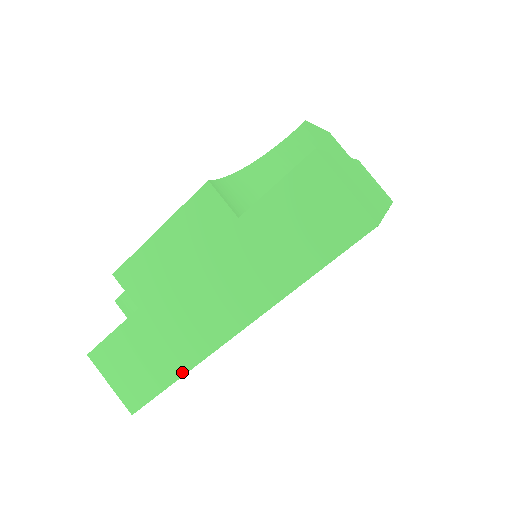
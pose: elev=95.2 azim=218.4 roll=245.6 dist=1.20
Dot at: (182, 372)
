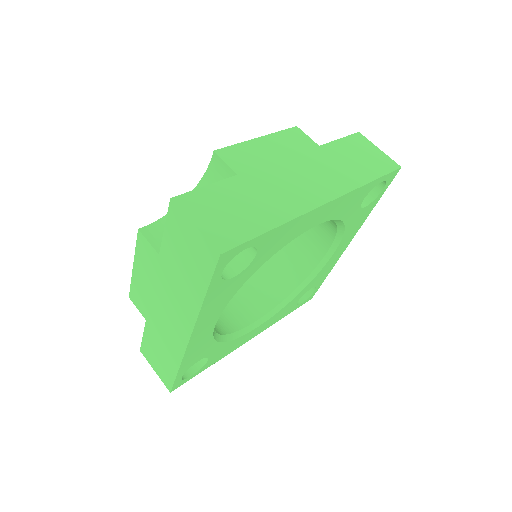
Dot at: (280, 222)
